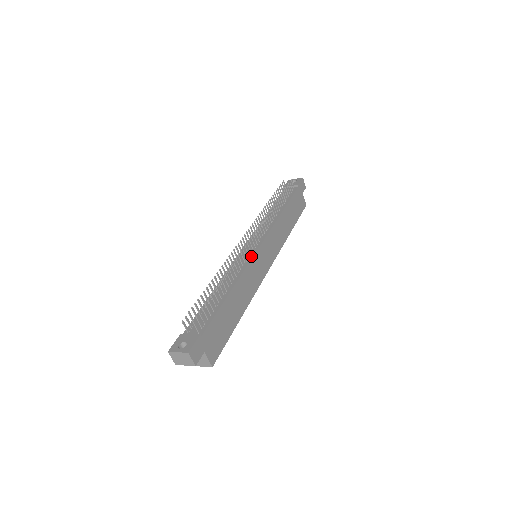
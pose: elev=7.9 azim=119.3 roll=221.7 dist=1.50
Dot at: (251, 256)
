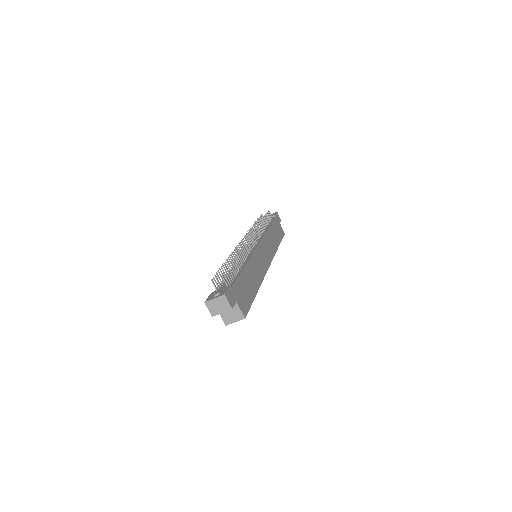
Dot at: (254, 249)
